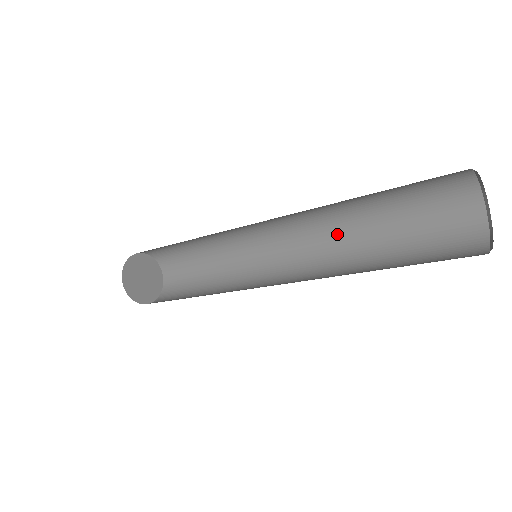
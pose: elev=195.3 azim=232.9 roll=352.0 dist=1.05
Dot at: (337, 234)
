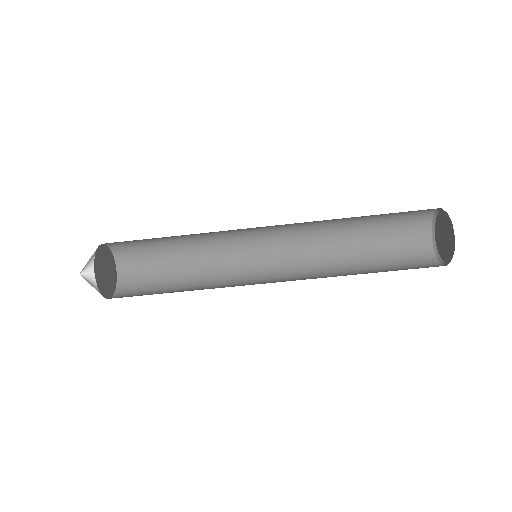
Dot at: (324, 266)
